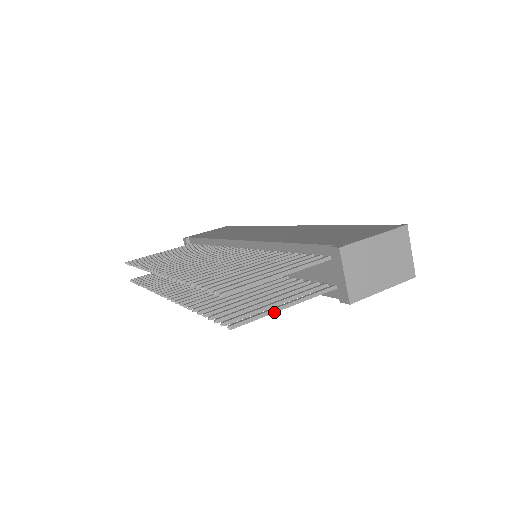
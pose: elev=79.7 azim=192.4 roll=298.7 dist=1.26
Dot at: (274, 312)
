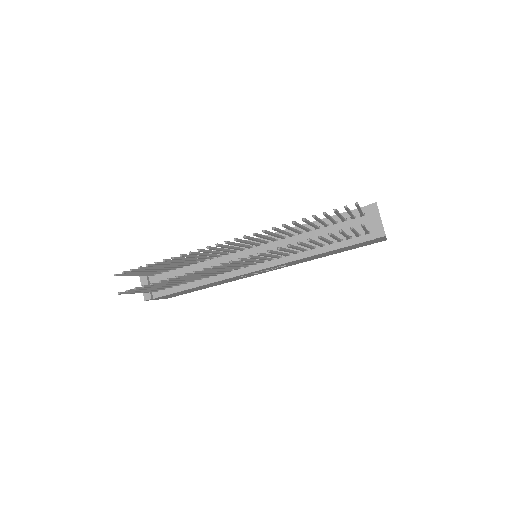
Dot at: occluded
